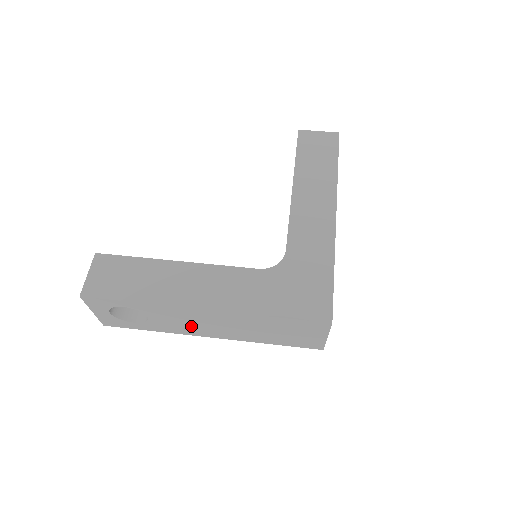
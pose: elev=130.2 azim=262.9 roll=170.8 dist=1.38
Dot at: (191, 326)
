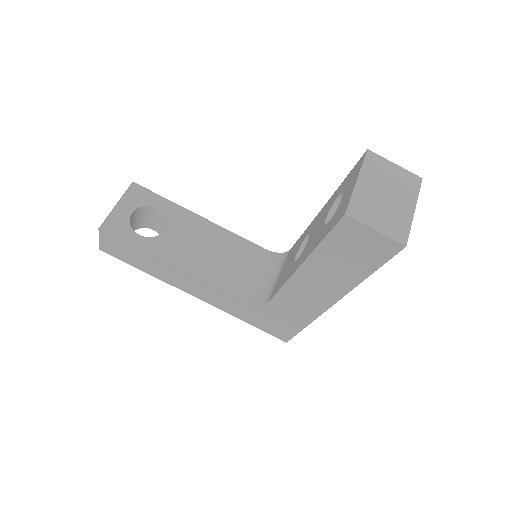
Dot at: occluded
